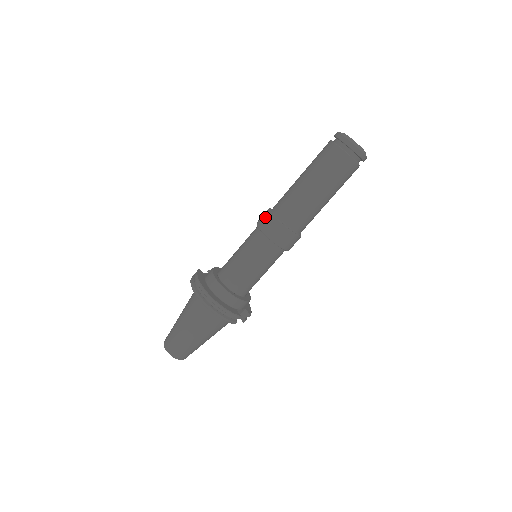
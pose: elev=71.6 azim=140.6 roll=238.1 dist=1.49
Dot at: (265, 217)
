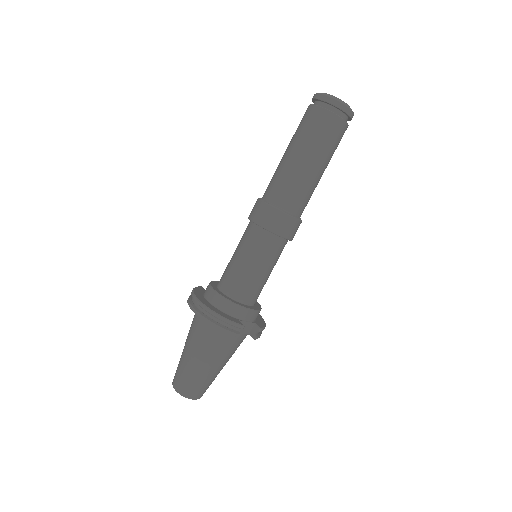
Dot at: (254, 205)
